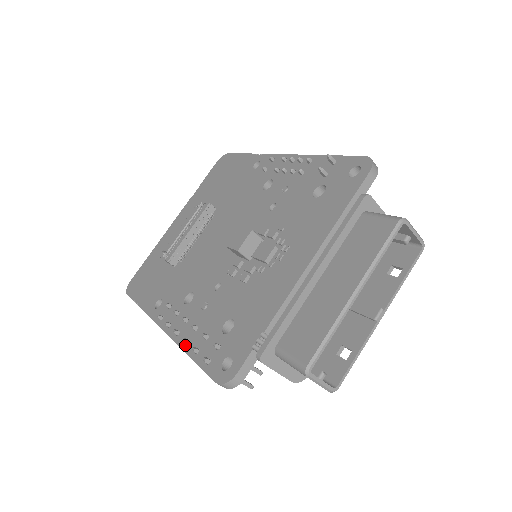
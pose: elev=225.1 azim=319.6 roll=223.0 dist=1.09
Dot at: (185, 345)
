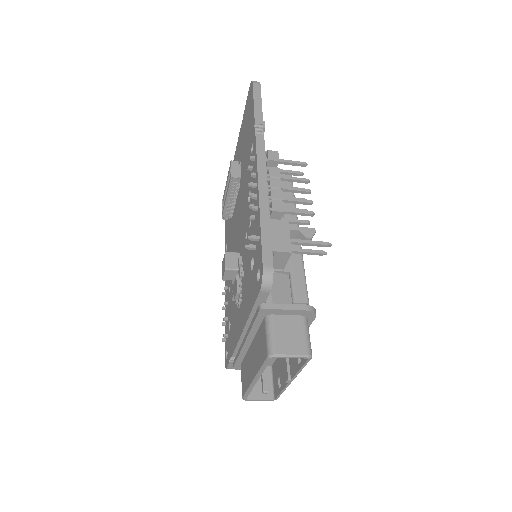
Dot at: (225, 310)
